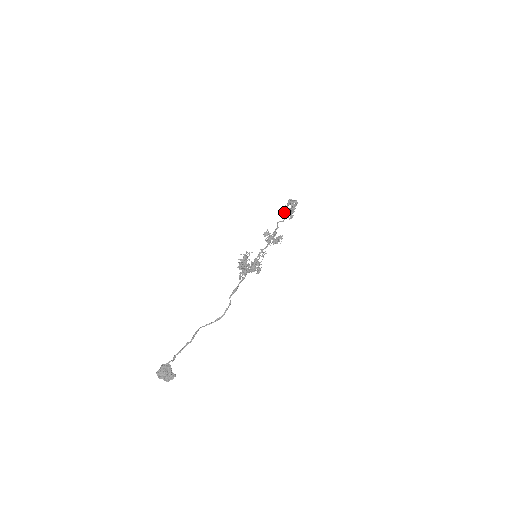
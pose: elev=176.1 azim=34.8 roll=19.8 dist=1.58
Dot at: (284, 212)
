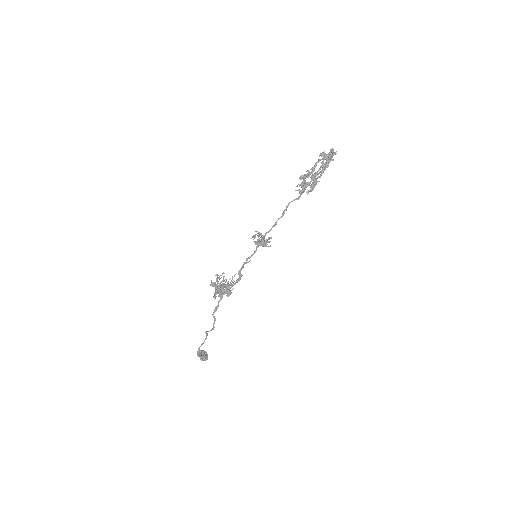
Dot at: (304, 182)
